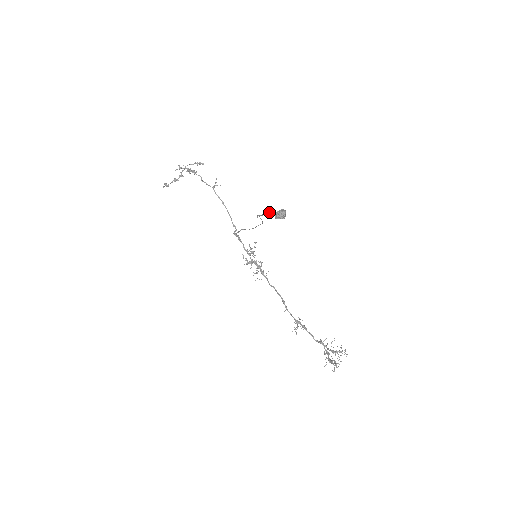
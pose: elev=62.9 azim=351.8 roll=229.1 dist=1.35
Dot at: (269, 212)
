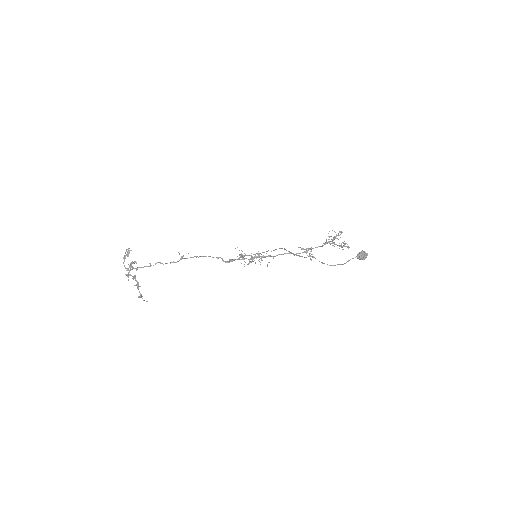
Dot at: (349, 260)
